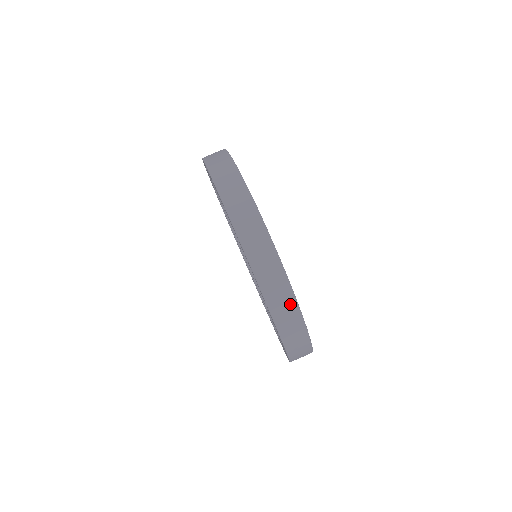
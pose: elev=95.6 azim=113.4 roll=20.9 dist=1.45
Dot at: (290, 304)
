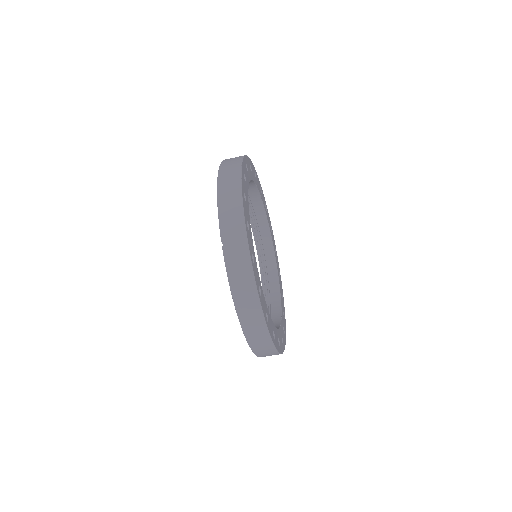
Dot at: occluded
